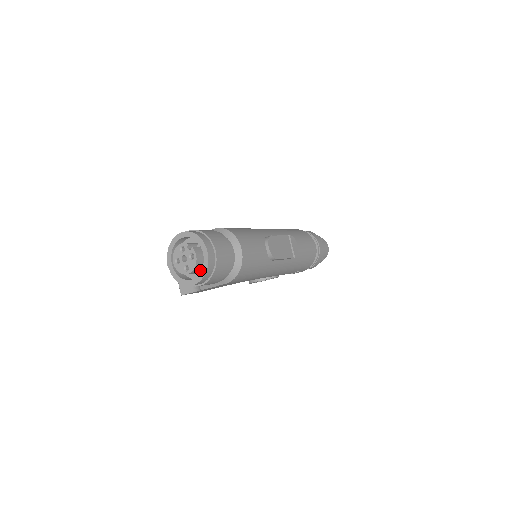
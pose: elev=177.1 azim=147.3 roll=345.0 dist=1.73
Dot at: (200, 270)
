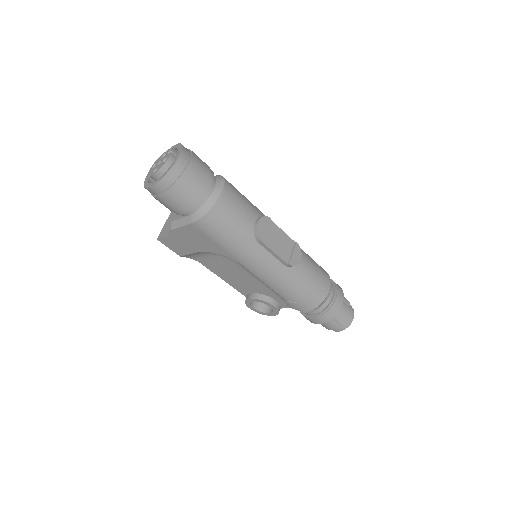
Dot at: occluded
